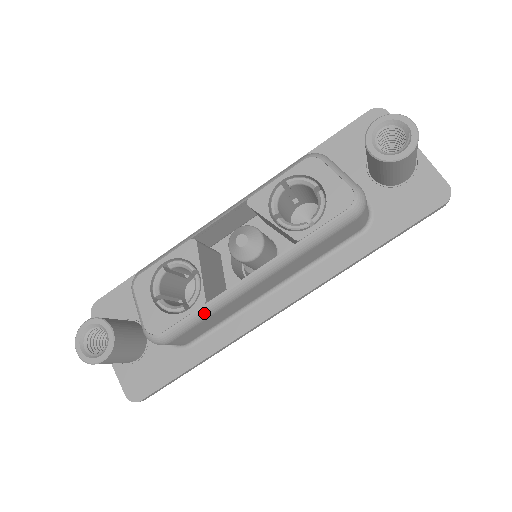
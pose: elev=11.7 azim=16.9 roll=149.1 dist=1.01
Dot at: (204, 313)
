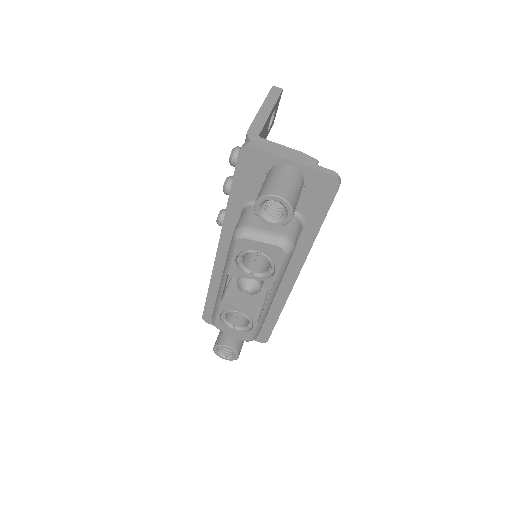
Dot at: (261, 323)
